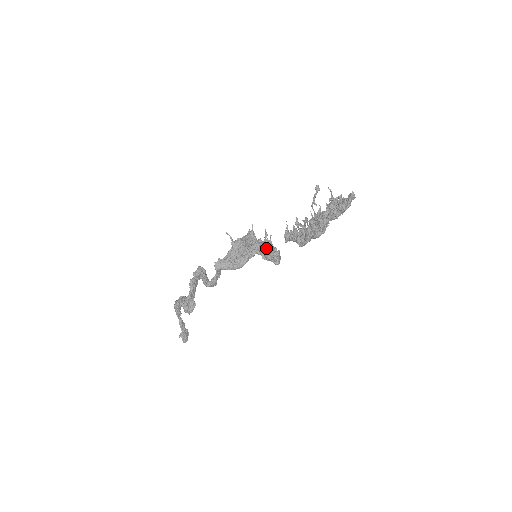
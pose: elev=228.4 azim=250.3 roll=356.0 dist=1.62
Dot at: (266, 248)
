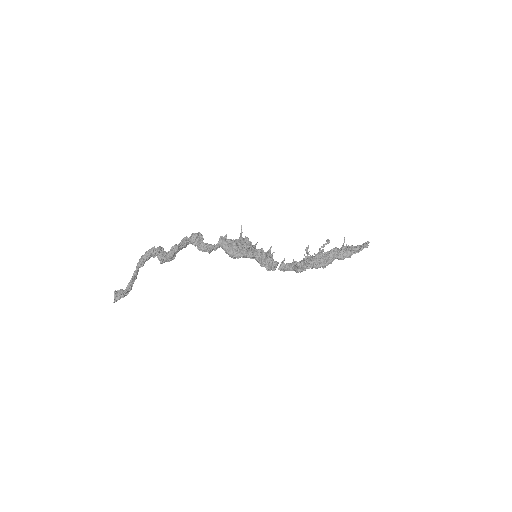
Dot at: occluded
